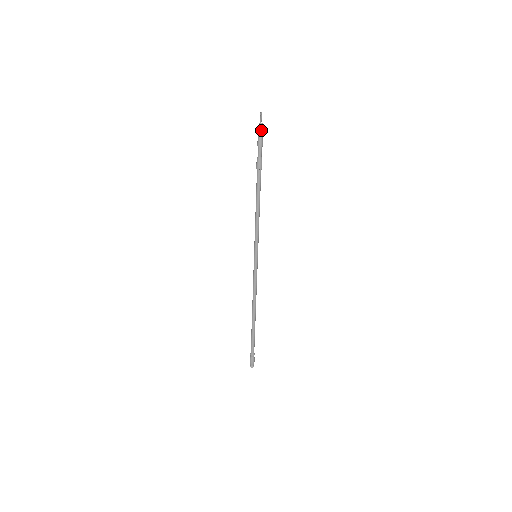
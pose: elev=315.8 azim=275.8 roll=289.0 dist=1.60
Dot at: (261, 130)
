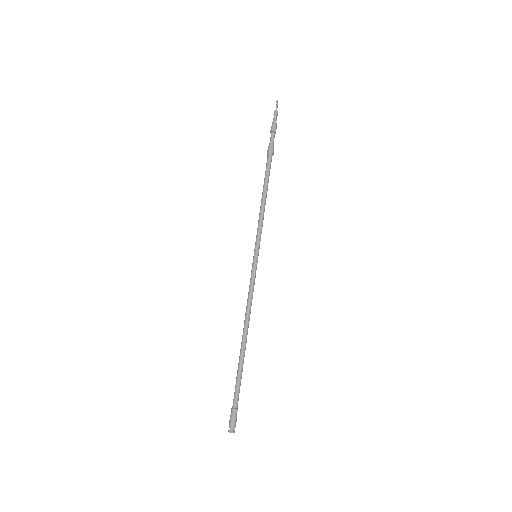
Dot at: (276, 117)
